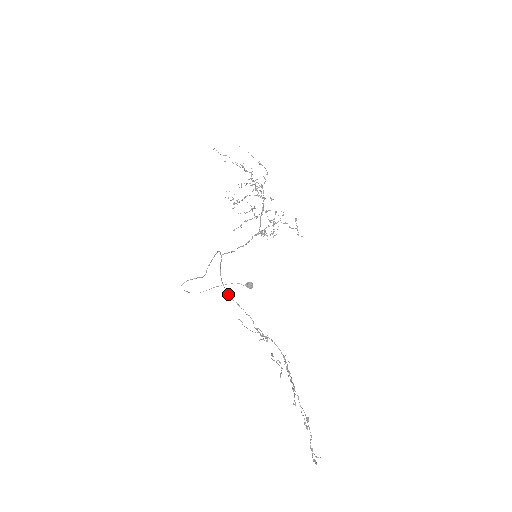
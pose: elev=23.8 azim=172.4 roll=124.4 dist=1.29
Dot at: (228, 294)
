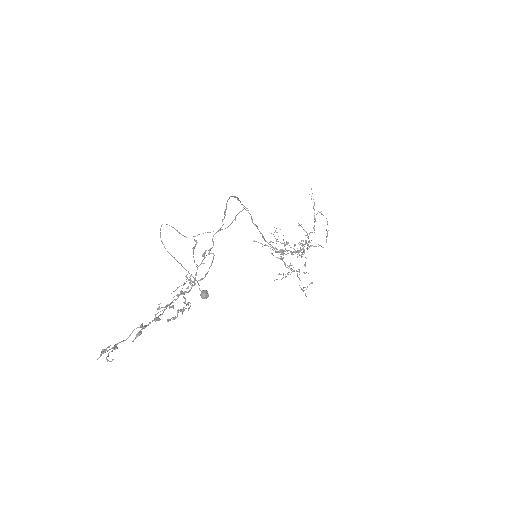
Dot at: (227, 200)
